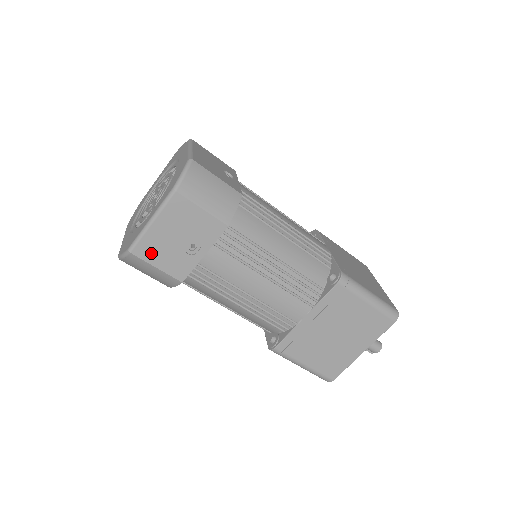
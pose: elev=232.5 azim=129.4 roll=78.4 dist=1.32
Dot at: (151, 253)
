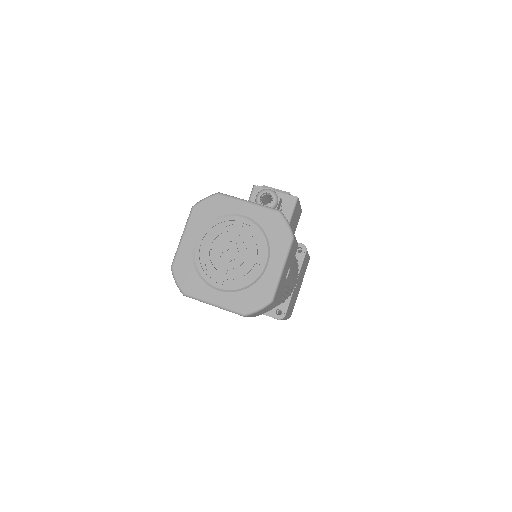
Dot at: occluded
